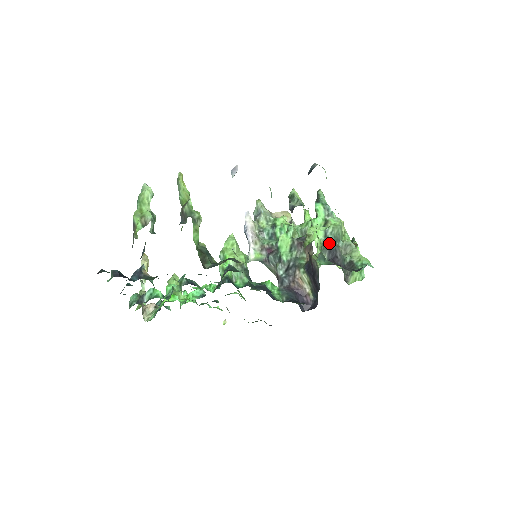
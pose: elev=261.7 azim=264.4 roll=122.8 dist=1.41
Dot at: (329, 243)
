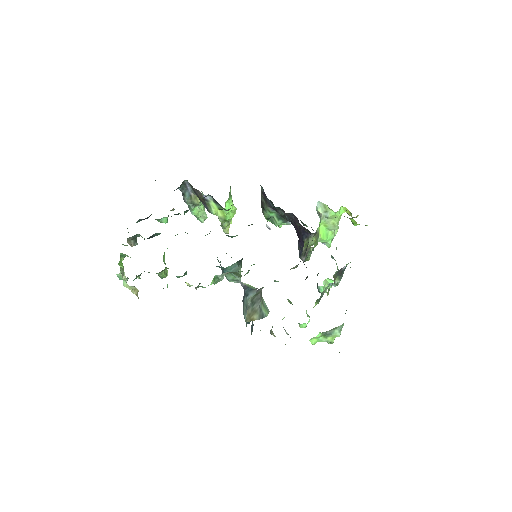
Dot at: occluded
